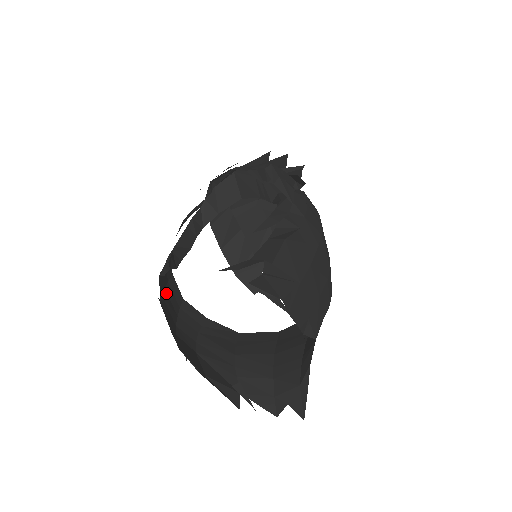
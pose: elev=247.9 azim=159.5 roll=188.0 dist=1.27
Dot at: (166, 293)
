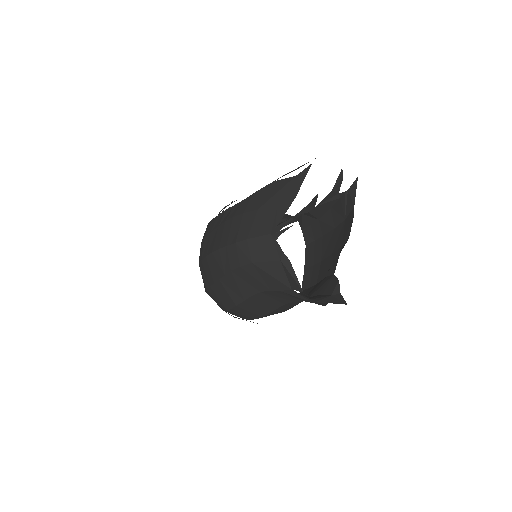
Dot at: (232, 220)
